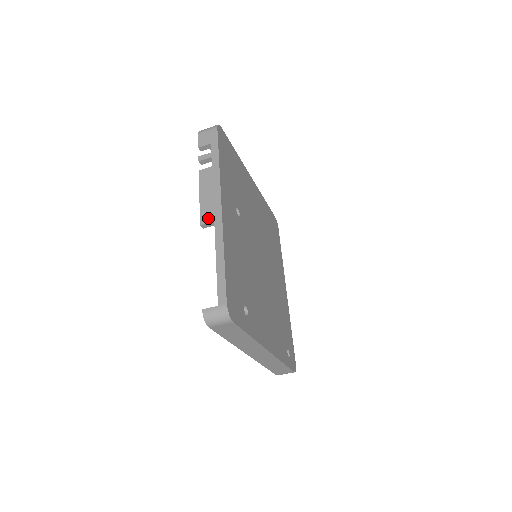
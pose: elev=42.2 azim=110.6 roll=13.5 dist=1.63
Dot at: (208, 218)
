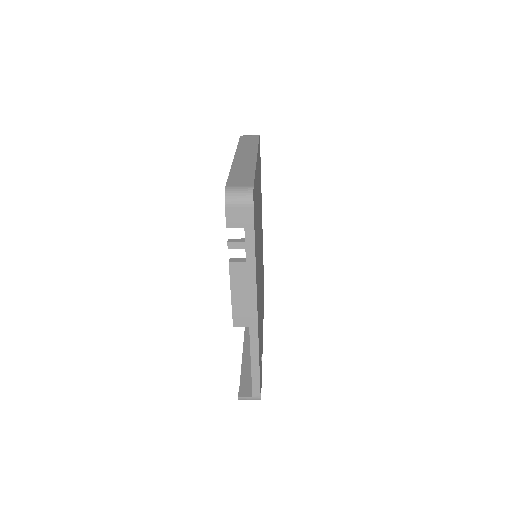
Dot at: (242, 322)
